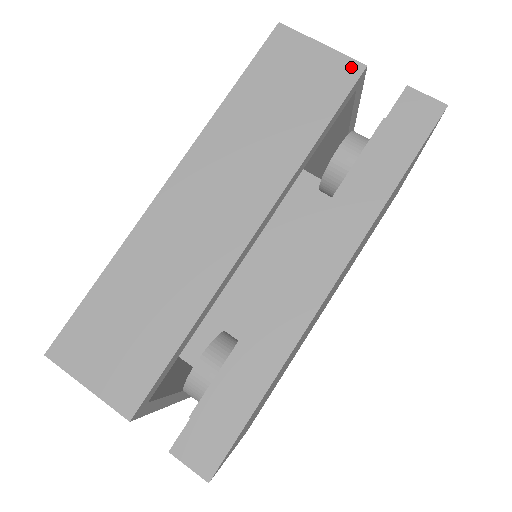
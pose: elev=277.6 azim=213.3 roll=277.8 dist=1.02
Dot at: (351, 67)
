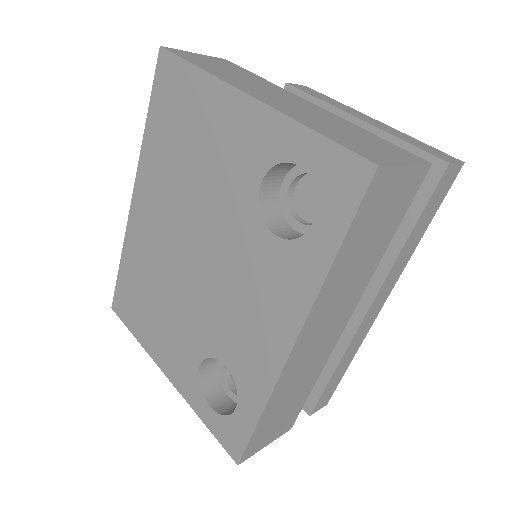
Dot at: (422, 173)
